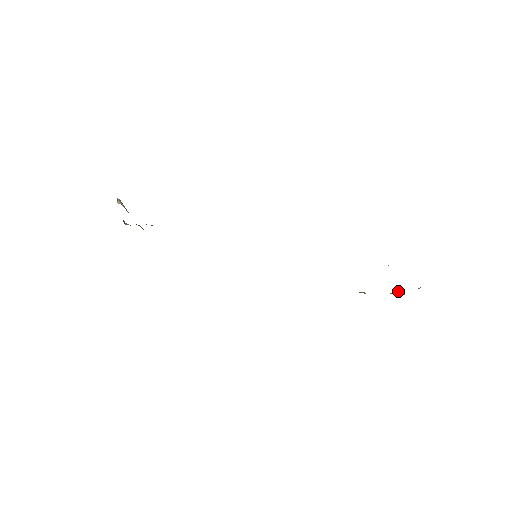
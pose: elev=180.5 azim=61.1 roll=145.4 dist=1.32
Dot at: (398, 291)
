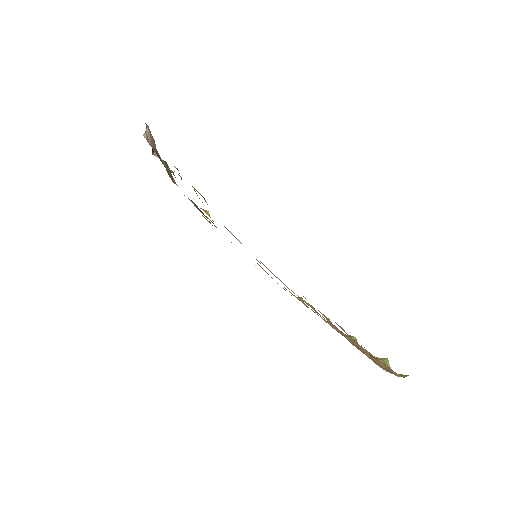
Dot at: (387, 361)
